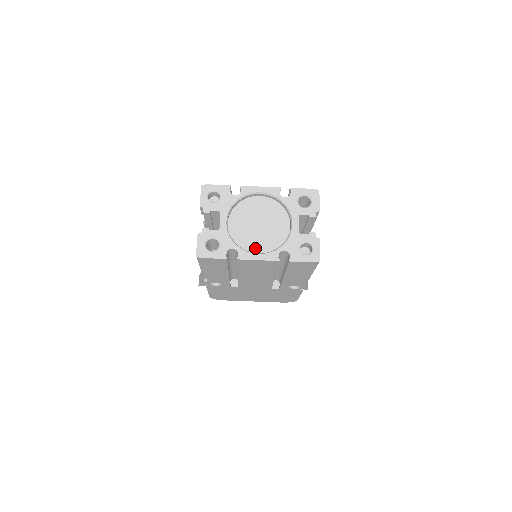
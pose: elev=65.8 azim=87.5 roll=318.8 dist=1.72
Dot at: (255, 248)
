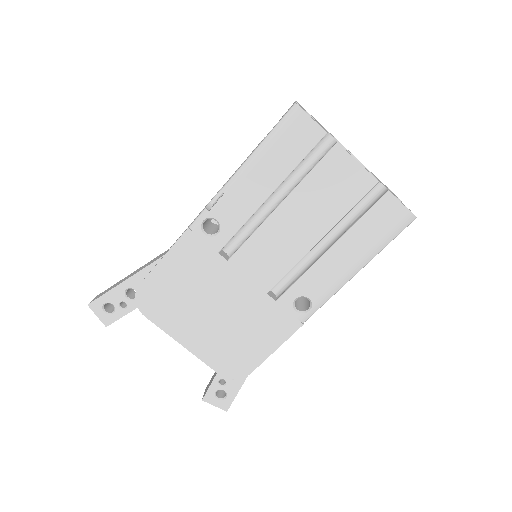
Dot at: occluded
